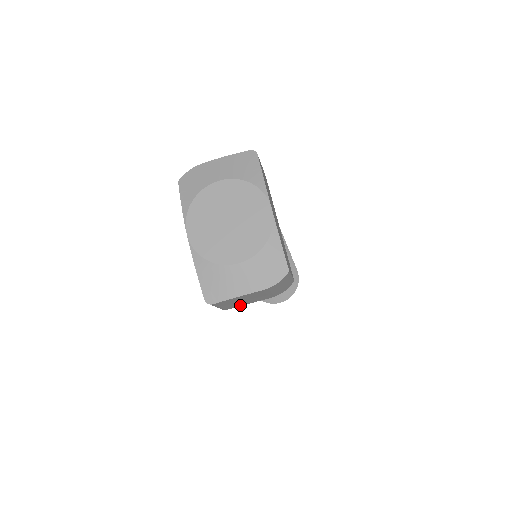
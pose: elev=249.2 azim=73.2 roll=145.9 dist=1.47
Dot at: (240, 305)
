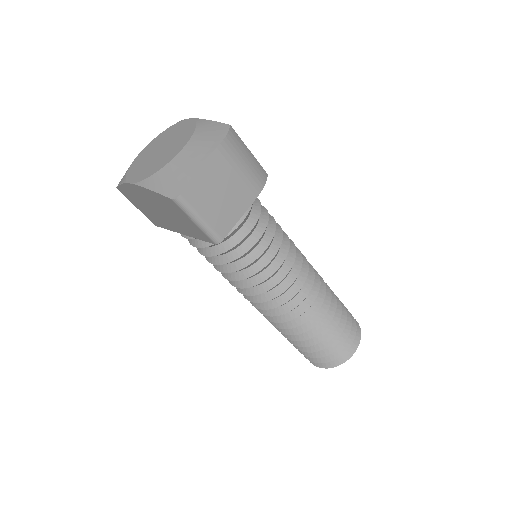
Dot at: (231, 222)
